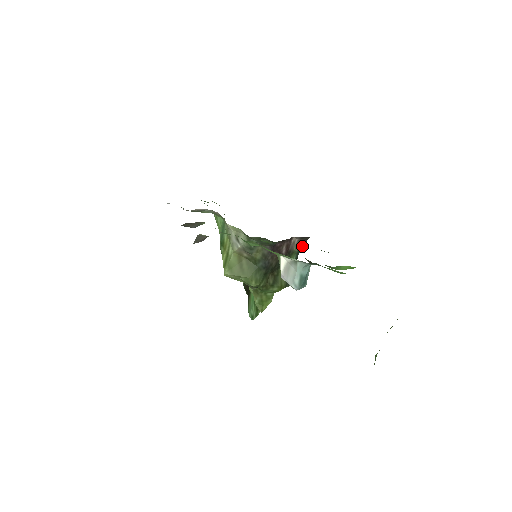
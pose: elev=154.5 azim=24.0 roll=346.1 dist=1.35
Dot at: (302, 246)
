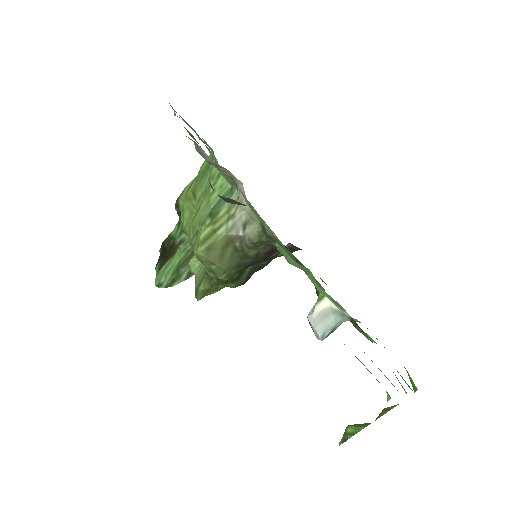
Dot at: occluded
